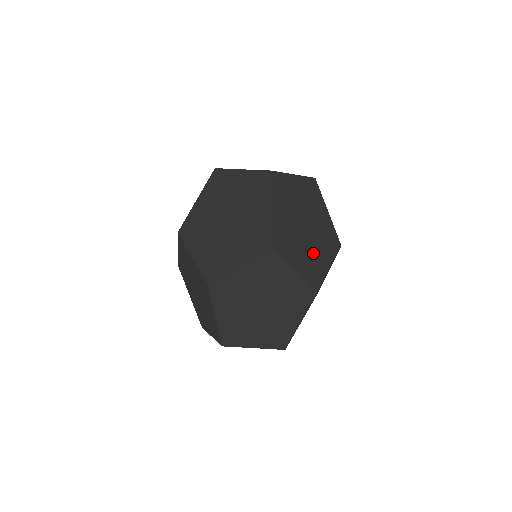
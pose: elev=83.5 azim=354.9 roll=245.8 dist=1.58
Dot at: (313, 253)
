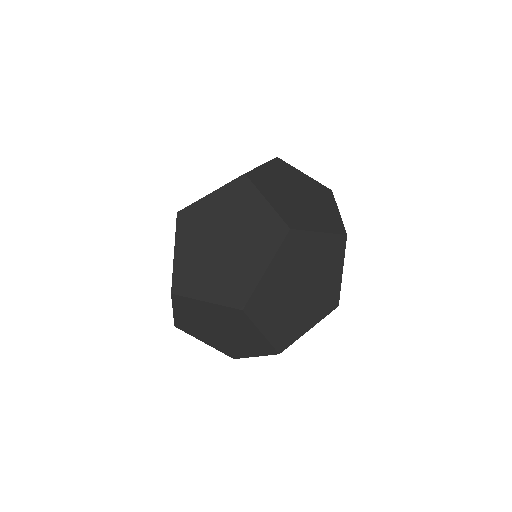
Dot at: occluded
